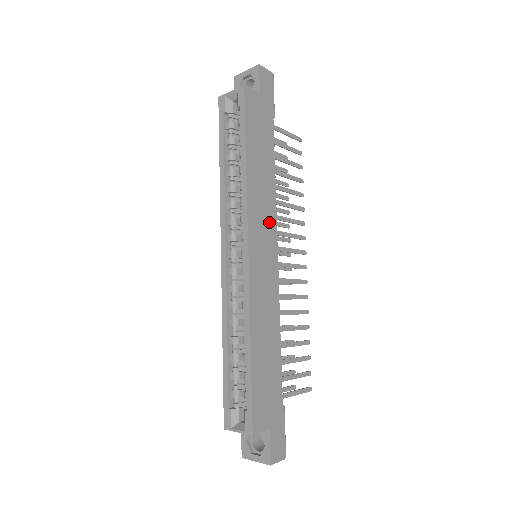
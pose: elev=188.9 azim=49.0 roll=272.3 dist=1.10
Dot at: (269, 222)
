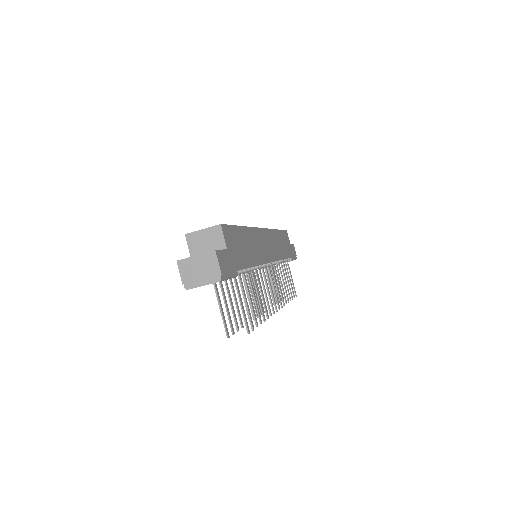
Dot at: (275, 252)
